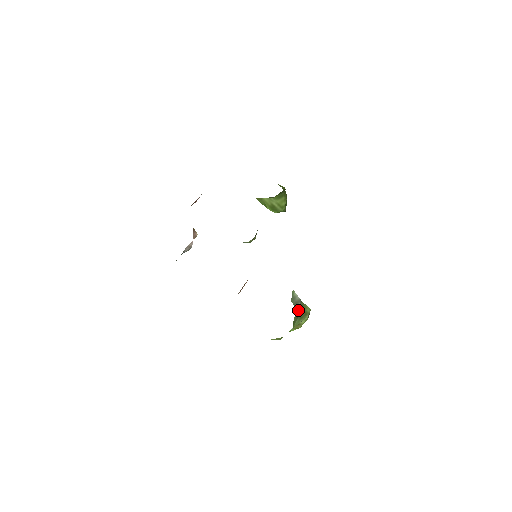
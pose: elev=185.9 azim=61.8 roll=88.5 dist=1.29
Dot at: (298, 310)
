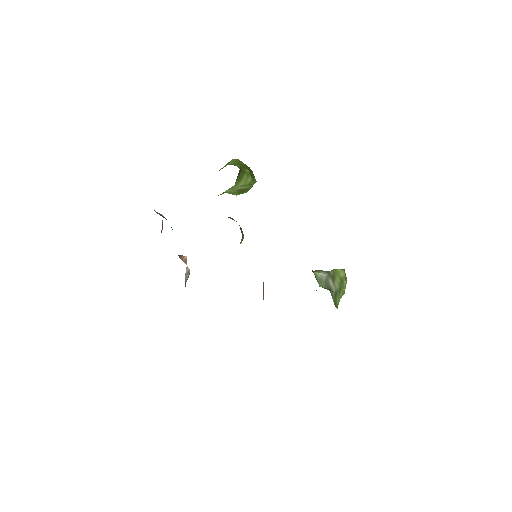
Dot at: (332, 287)
